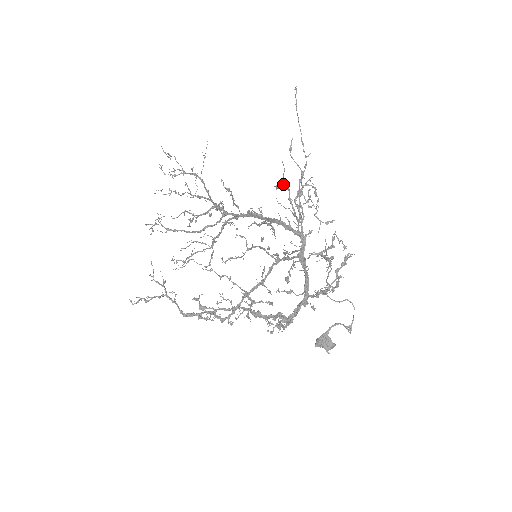
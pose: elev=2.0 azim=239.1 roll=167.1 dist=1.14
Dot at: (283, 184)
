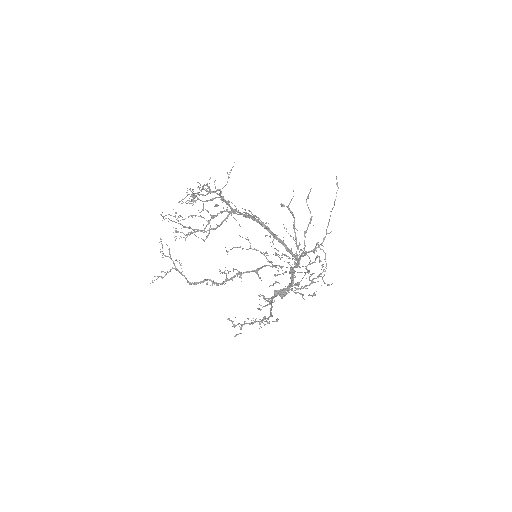
Dot at: (289, 208)
